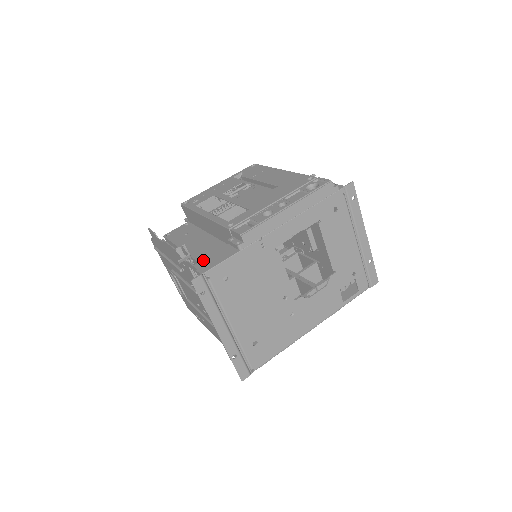
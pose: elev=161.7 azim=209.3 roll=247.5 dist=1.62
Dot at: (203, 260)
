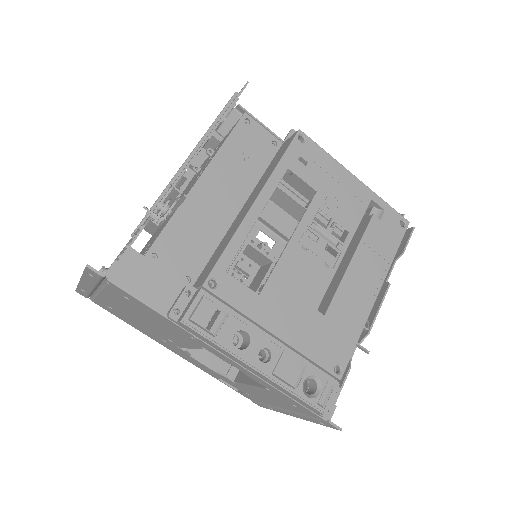
Dot at: (143, 258)
